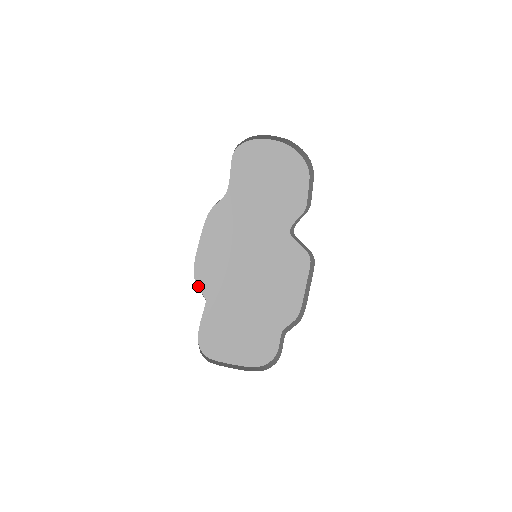
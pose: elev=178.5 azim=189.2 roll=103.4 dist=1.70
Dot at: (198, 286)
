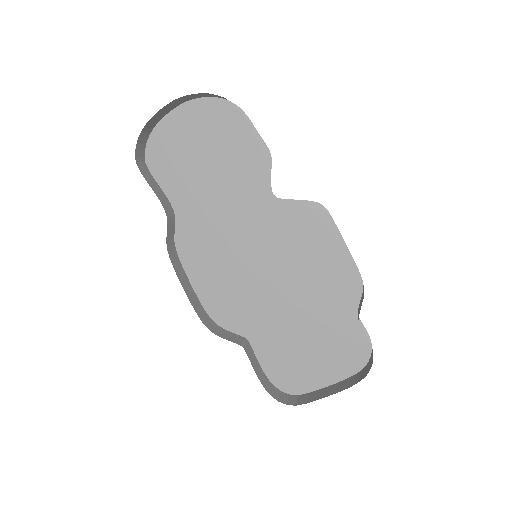
Dot at: (227, 330)
